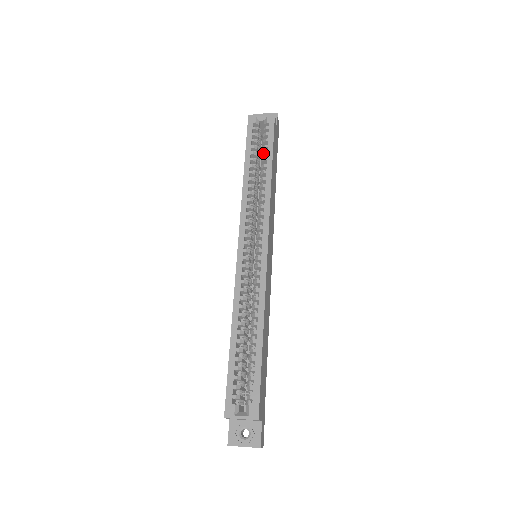
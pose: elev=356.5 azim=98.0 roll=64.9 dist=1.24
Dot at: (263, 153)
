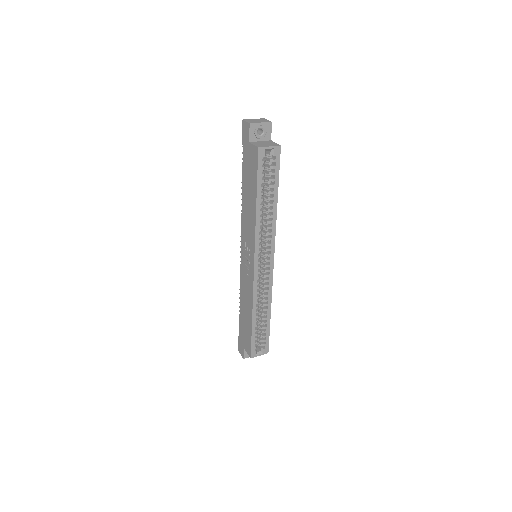
Dot at: (270, 186)
